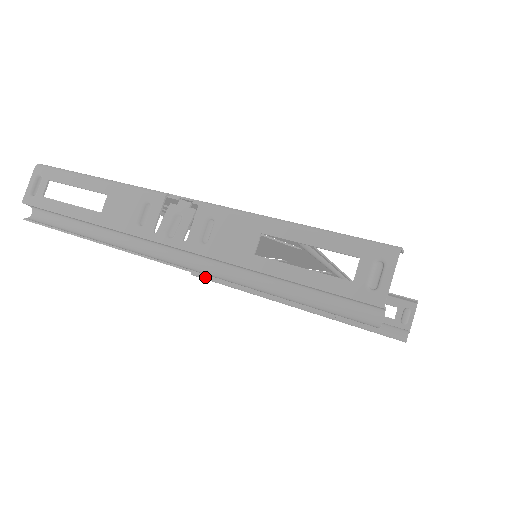
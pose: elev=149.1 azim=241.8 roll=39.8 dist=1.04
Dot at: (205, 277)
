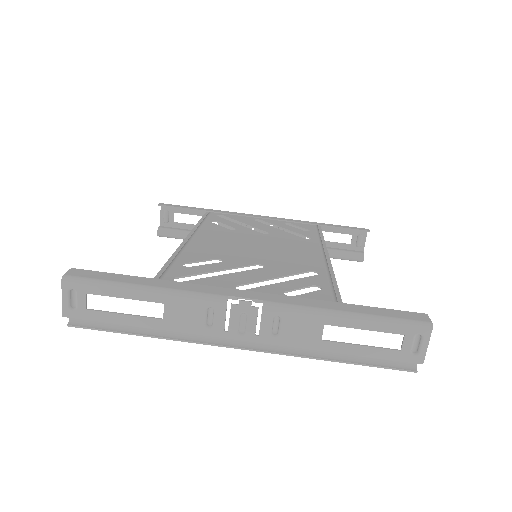
Dot at: (174, 237)
